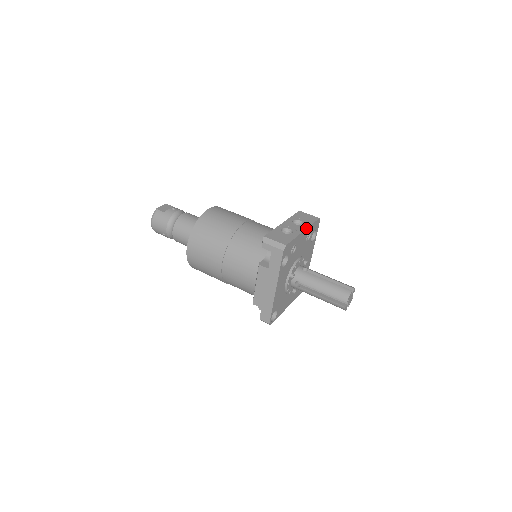
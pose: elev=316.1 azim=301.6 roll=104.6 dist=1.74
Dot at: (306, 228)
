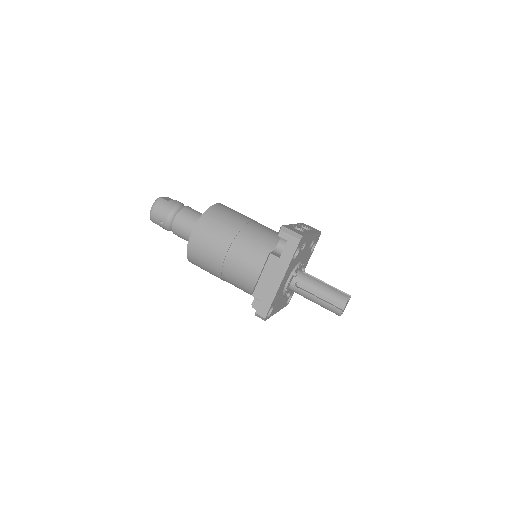
Dot at: (314, 233)
